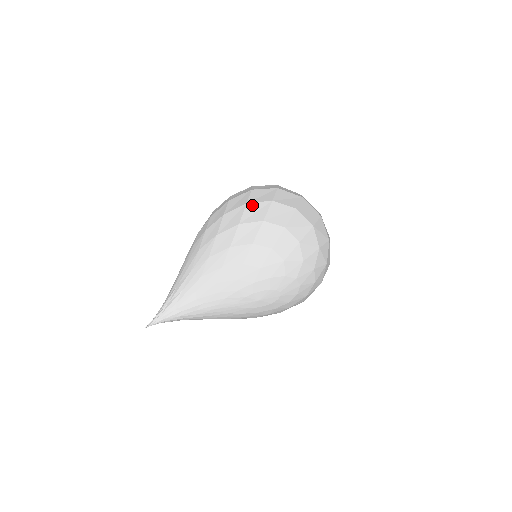
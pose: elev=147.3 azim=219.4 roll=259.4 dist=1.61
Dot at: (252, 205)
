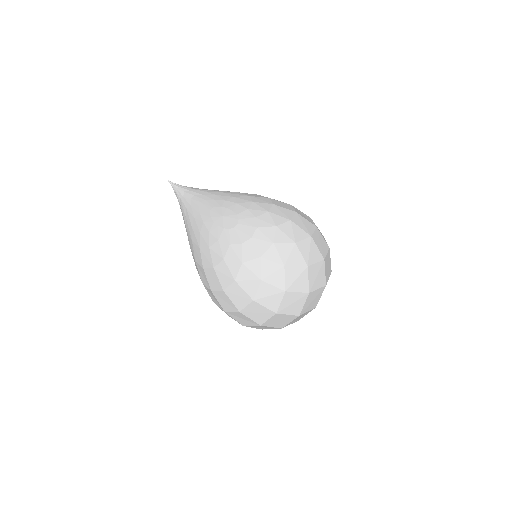
Dot at: occluded
